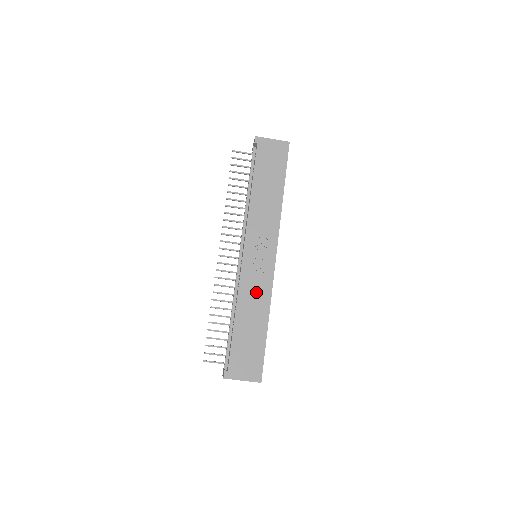
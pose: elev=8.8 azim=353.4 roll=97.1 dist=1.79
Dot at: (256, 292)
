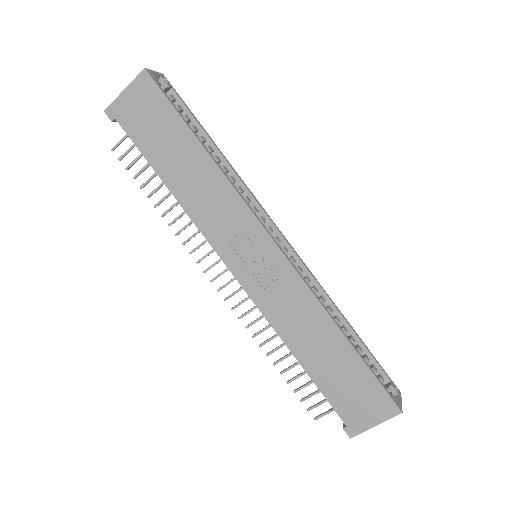
Dot at: (293, 309)
